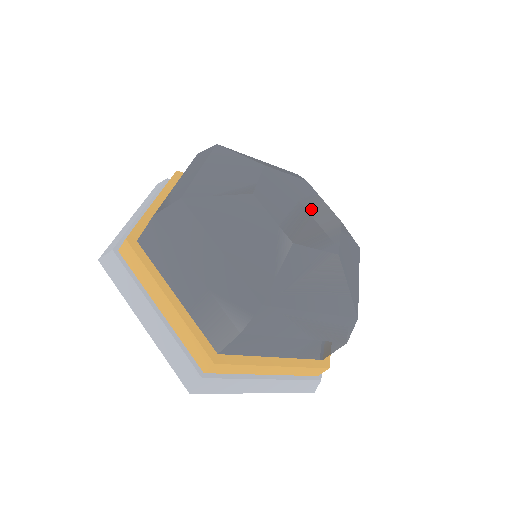
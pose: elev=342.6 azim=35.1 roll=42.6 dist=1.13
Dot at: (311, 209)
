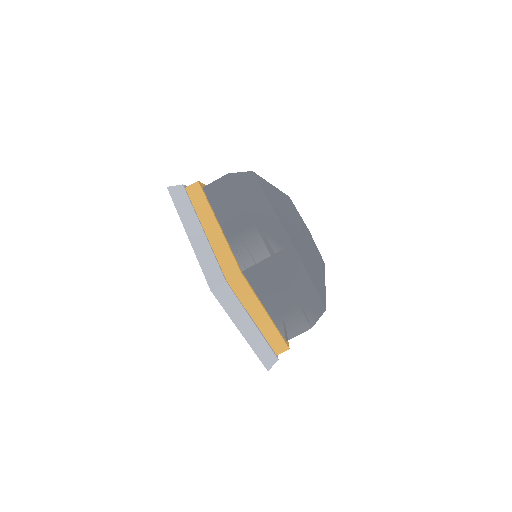
Dot at: occluded
